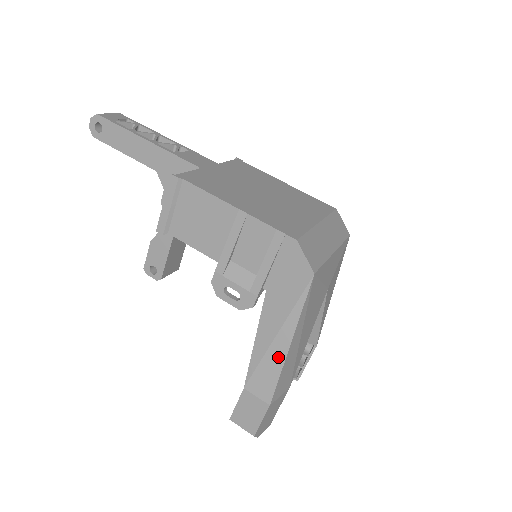
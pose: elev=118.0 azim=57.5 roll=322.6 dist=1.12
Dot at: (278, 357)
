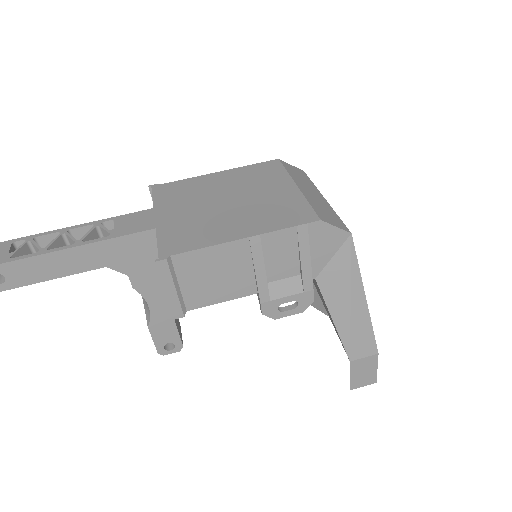
Dot at: (362, 317)
